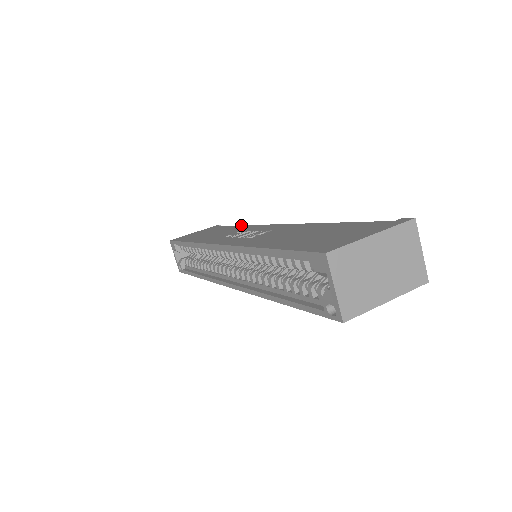
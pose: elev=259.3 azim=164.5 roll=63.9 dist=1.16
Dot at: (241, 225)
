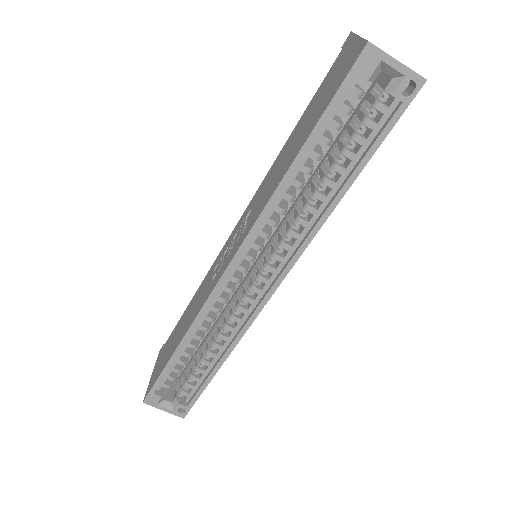
Dot at: occluded
